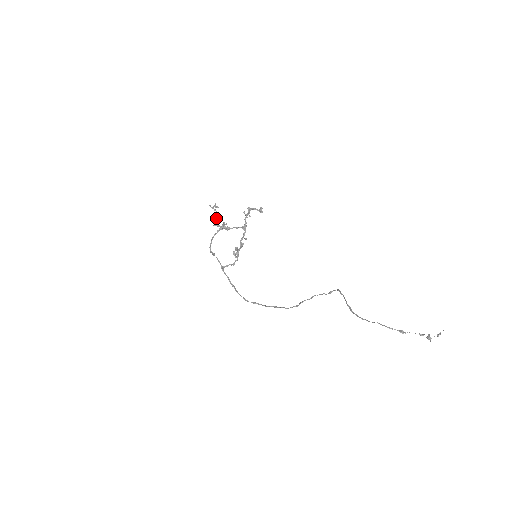
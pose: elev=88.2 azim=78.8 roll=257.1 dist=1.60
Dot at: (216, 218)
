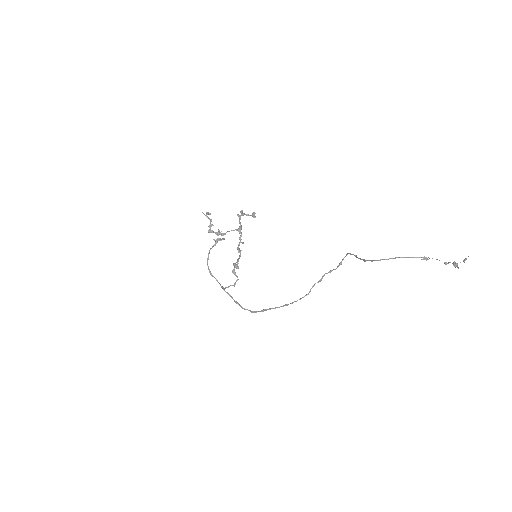
Dot at: (210, 224)
